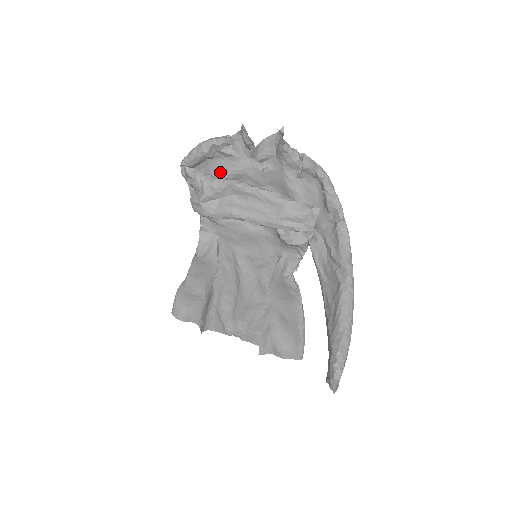
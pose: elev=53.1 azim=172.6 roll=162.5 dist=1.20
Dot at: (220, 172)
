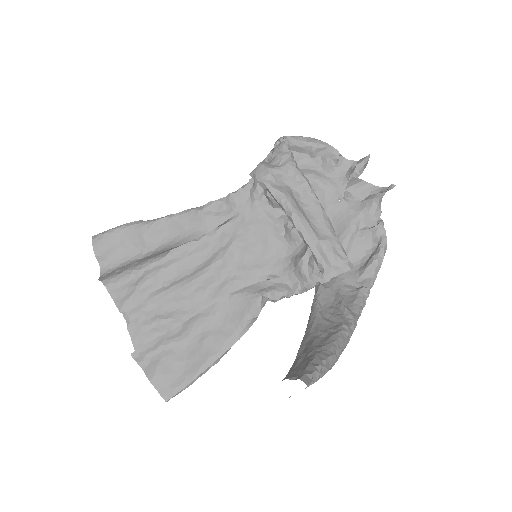
Dot at: (306, 171)
